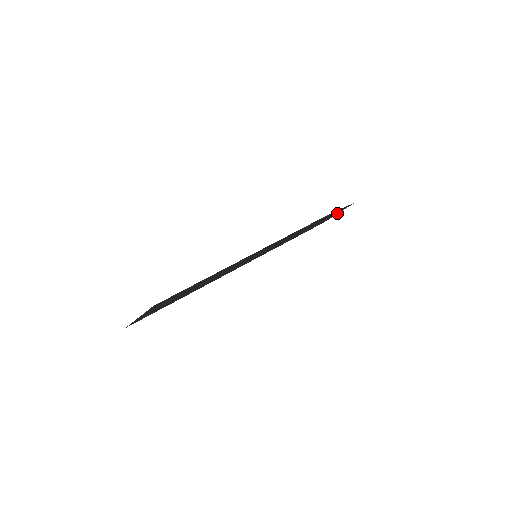
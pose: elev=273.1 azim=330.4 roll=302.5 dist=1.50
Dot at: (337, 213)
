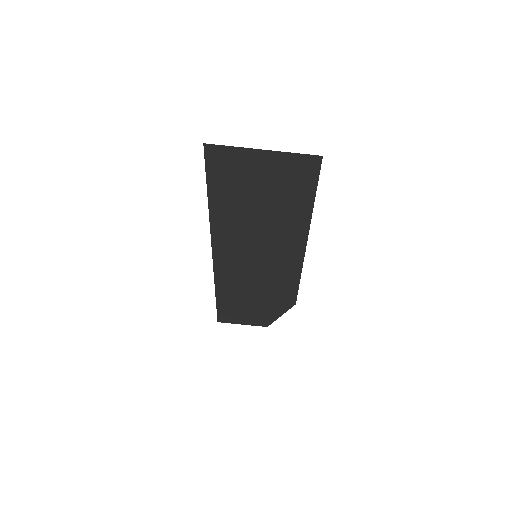
Dot at: (246, 322)
